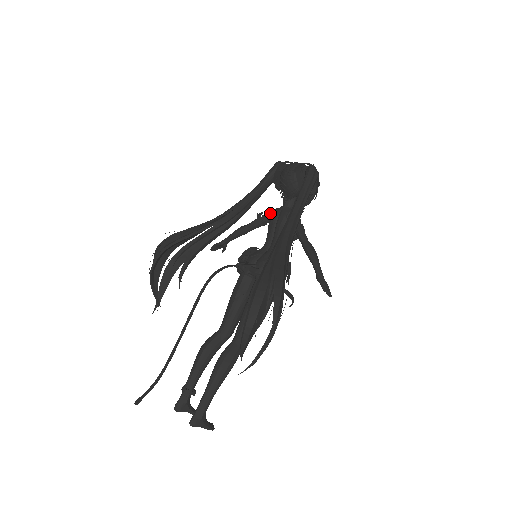
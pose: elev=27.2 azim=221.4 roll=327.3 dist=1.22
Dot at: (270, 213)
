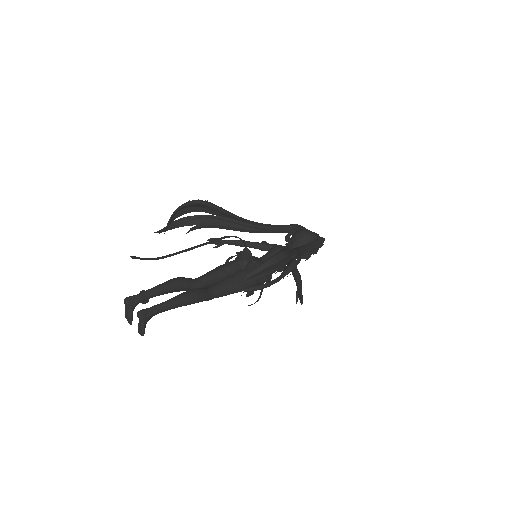
Dot at: (275, 245)
